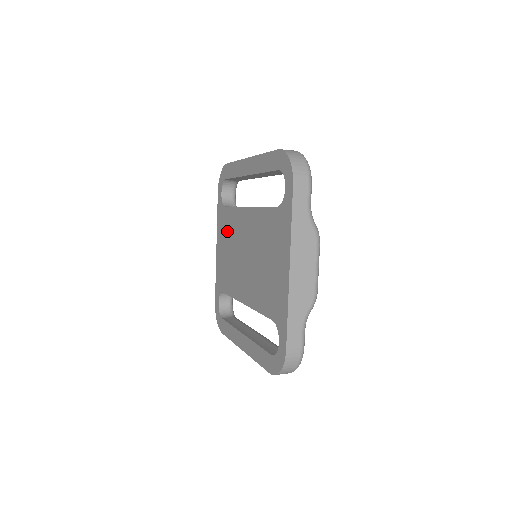
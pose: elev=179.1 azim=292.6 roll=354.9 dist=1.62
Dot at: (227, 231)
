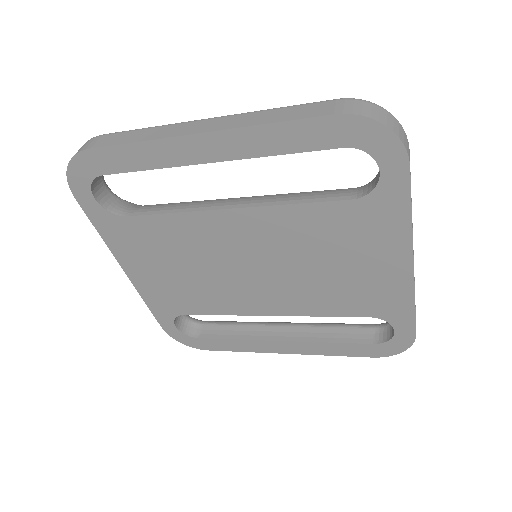
Dot at: (159, 248)
